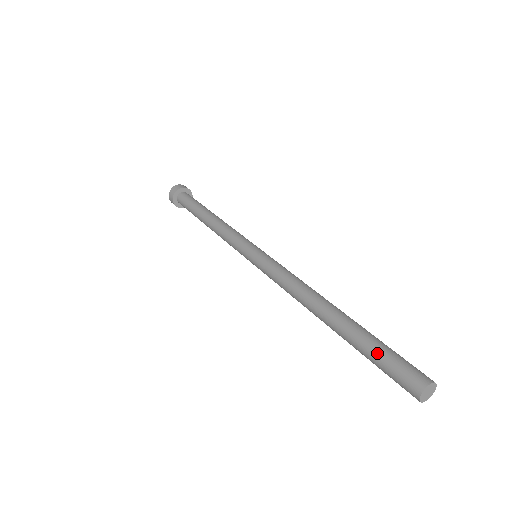
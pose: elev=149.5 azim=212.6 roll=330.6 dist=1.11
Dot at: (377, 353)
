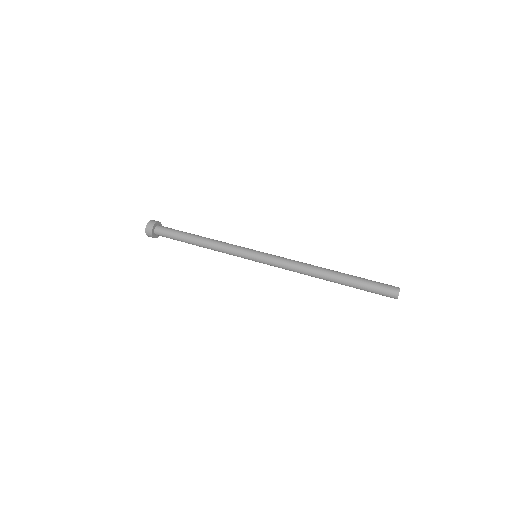
Dot at: (369, 285)
